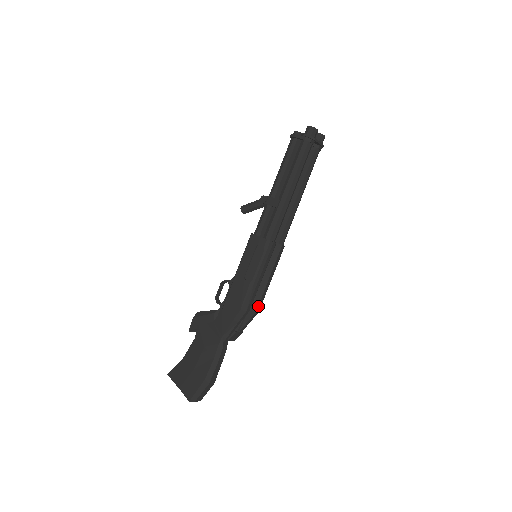
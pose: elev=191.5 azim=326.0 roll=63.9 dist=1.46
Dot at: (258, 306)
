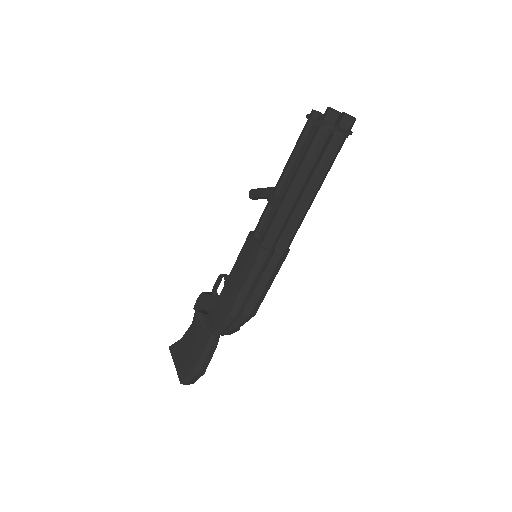
Dot at: (253, 311)
